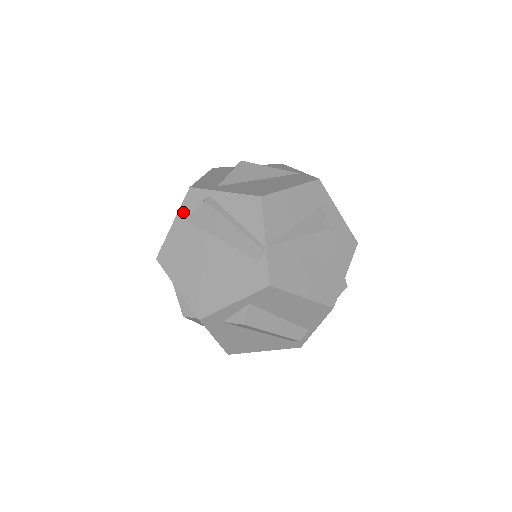
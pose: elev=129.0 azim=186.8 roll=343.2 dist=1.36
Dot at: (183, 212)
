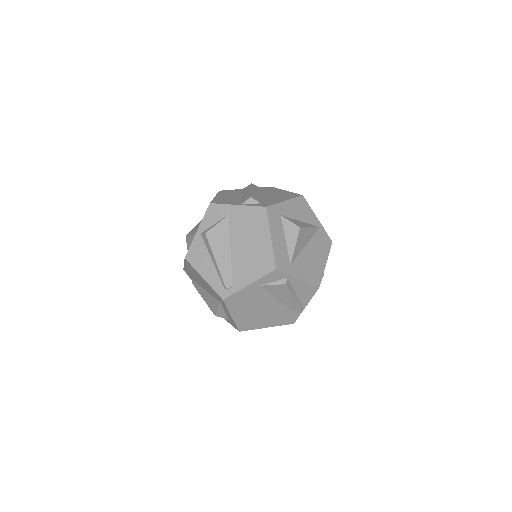
Dot at: (262, 281)
